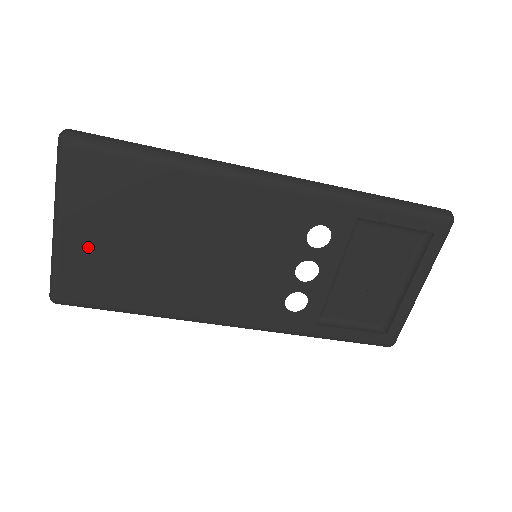
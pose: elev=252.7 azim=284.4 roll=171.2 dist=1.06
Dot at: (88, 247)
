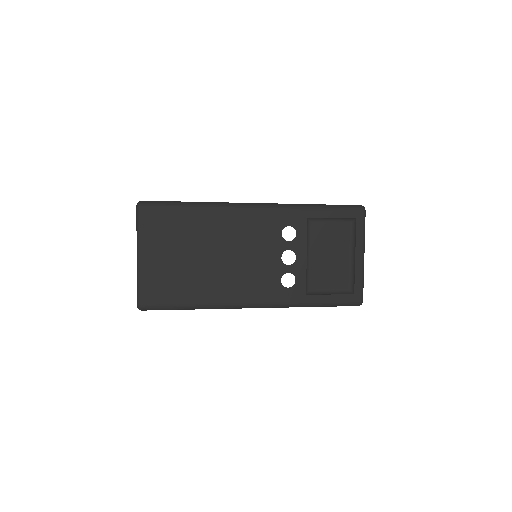
Dot at: (158, 265)
